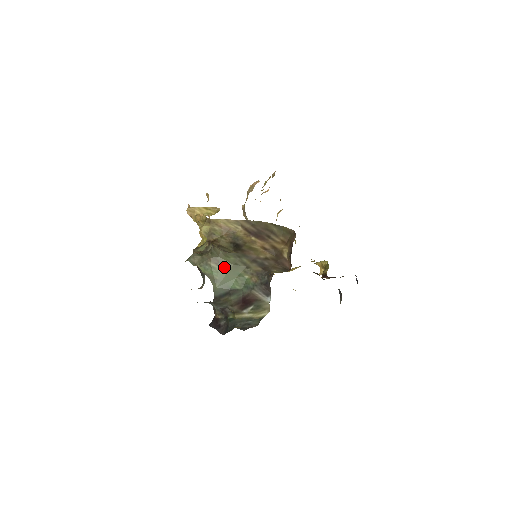
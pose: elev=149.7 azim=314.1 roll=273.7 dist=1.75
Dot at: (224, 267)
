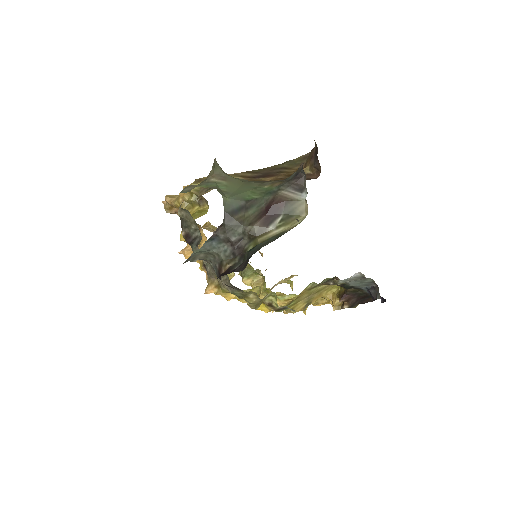
Dot at: (233, 183)
